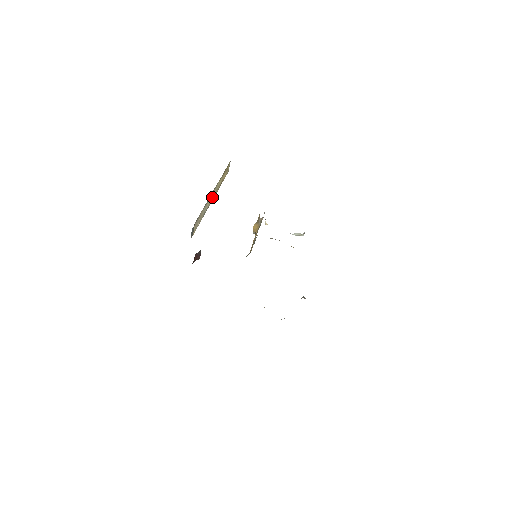
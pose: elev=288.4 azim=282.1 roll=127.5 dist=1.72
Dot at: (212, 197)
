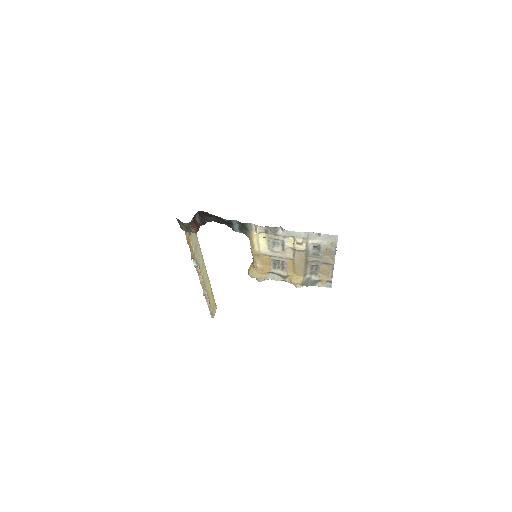
Dot at: (203, 276)
